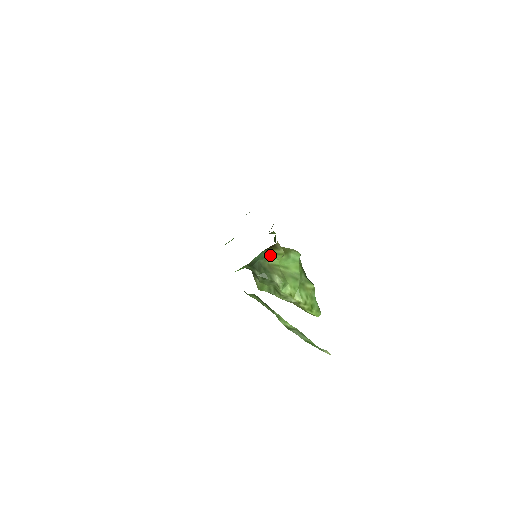
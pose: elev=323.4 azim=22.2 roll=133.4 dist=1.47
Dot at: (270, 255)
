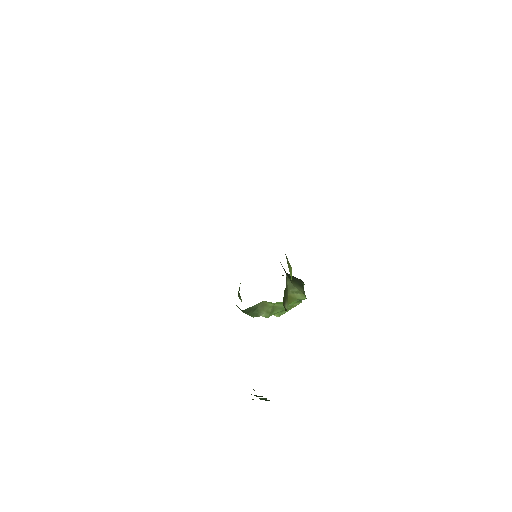
Dot at: occluded
